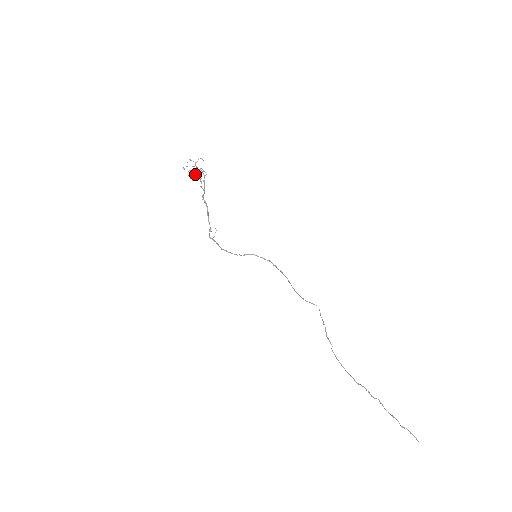
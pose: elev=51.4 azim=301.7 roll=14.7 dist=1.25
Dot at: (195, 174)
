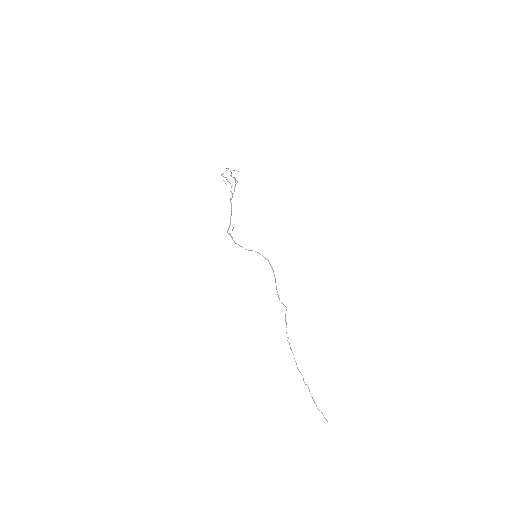
Dot at: occluded
